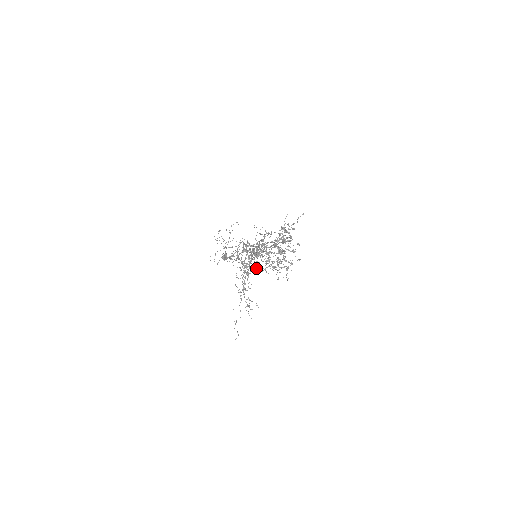
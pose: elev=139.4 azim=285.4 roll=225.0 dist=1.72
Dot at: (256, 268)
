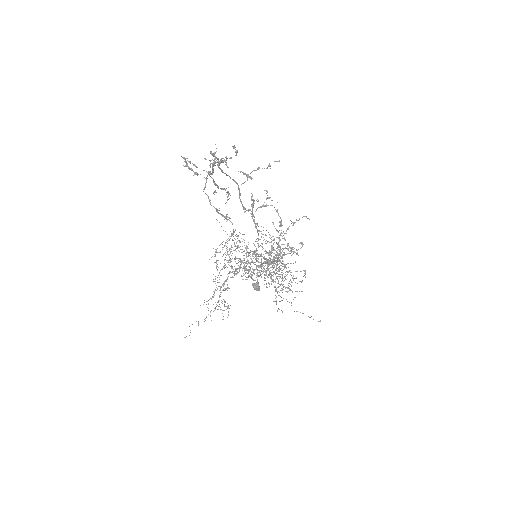
Dot at: occluded
